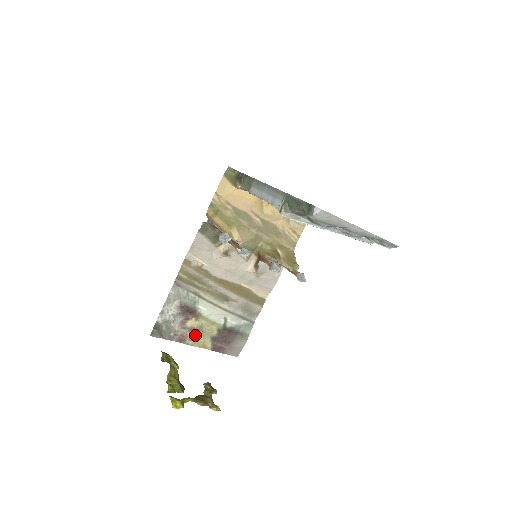
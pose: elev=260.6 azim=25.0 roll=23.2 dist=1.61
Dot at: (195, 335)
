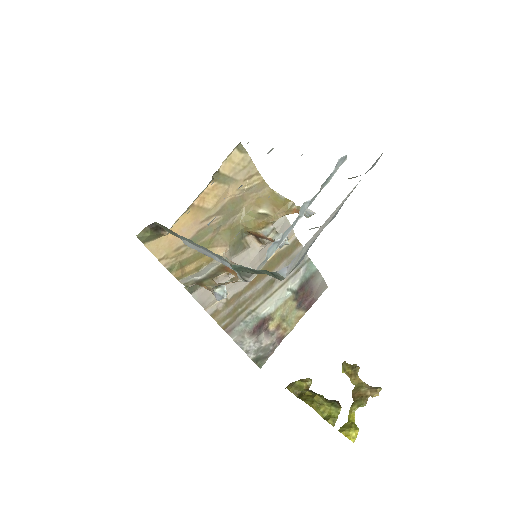
Dot at: (285, 325)
